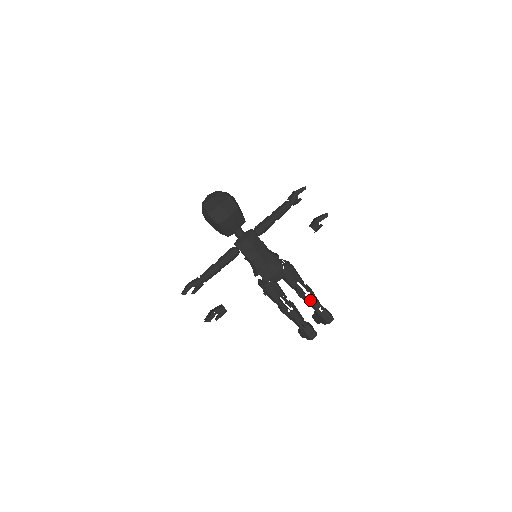
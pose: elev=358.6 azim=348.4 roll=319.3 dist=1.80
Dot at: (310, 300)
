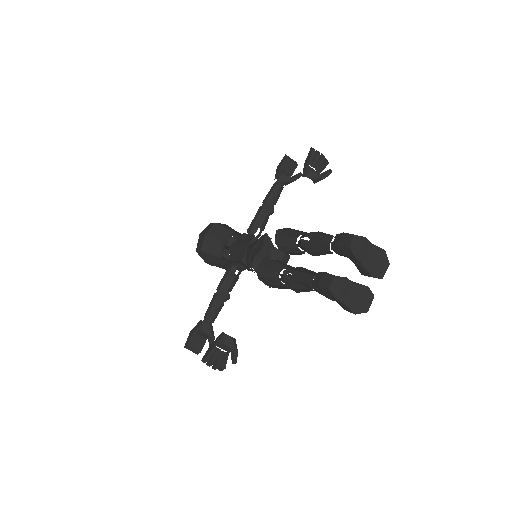
Dot at: (314, 242)
